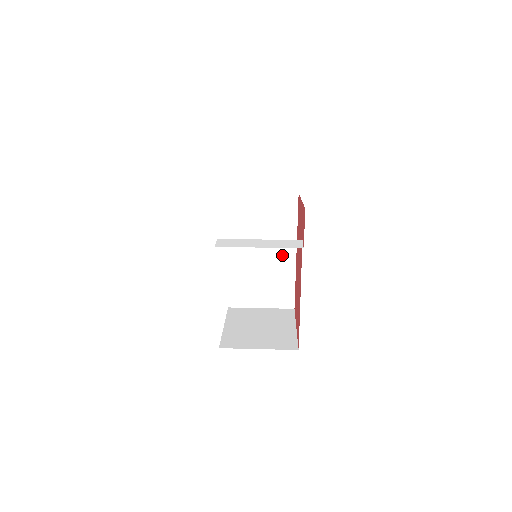
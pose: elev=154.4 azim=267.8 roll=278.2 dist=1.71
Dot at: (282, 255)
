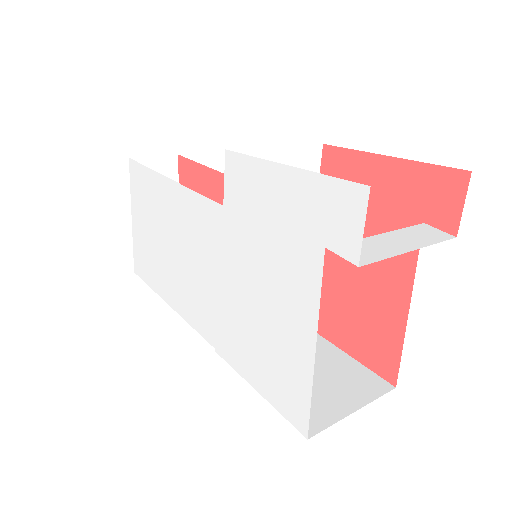
Dot at: occluded
